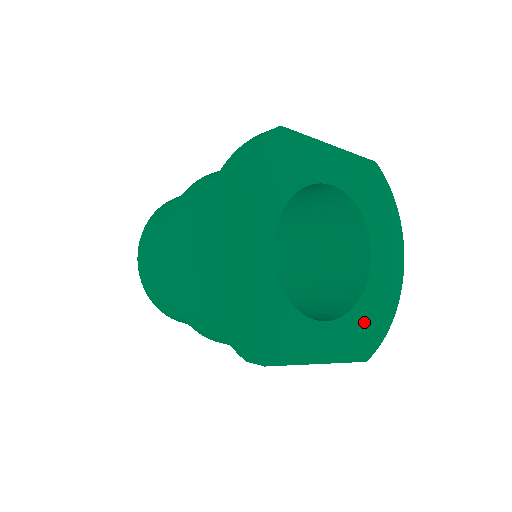
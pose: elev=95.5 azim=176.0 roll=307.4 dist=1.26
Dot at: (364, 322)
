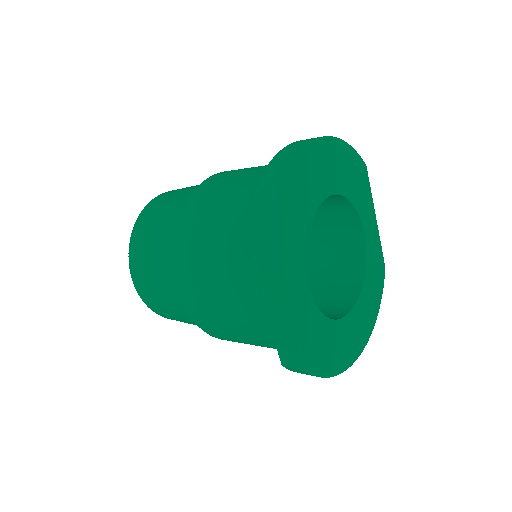
Dot at: (323, 339)
